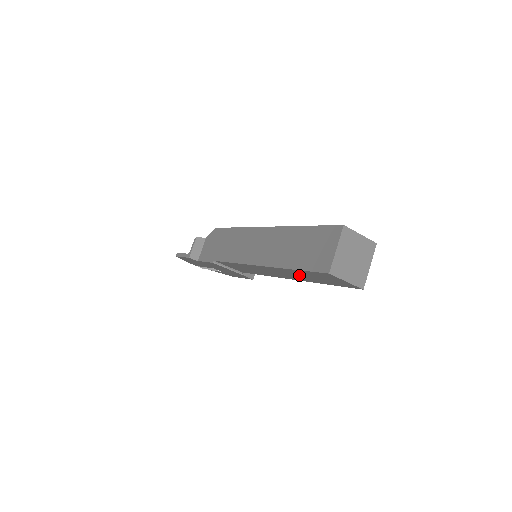
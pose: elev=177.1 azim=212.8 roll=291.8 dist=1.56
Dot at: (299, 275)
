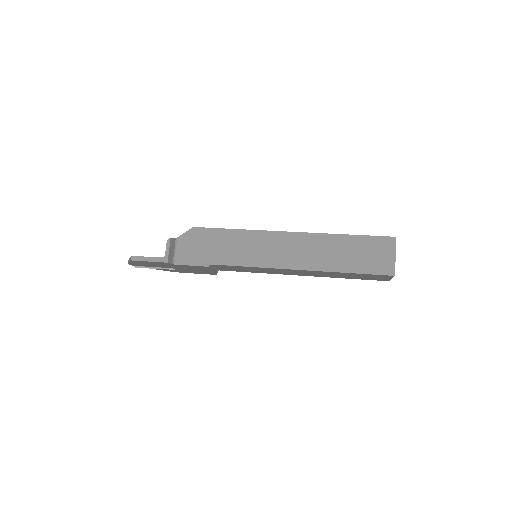
Dot at: (335, 275)
